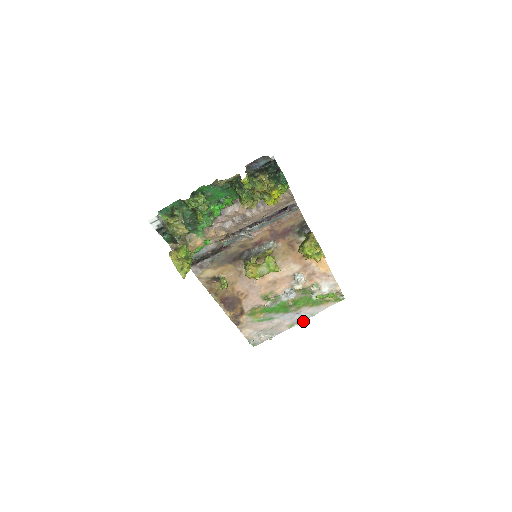
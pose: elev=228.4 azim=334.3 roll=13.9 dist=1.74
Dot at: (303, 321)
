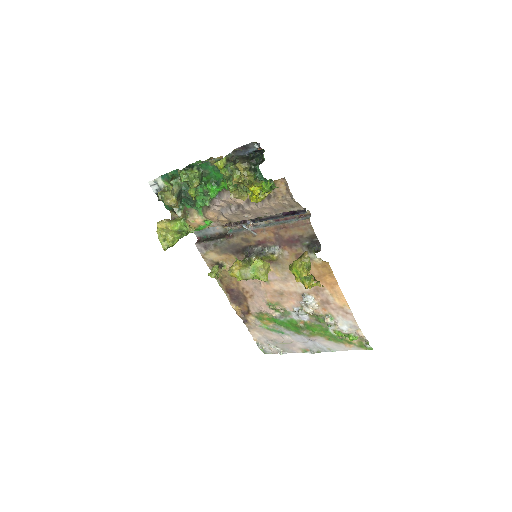
Dot at: (319, 352)
